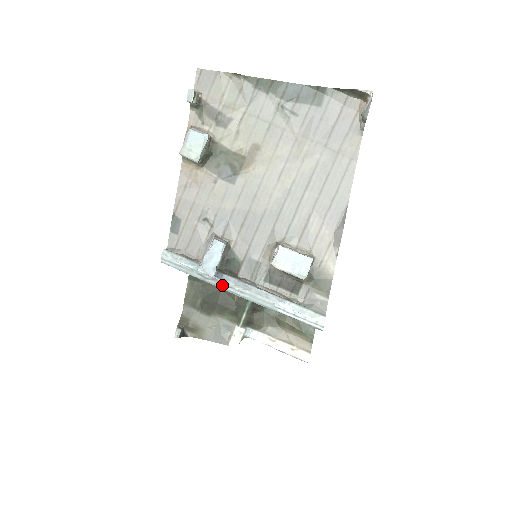
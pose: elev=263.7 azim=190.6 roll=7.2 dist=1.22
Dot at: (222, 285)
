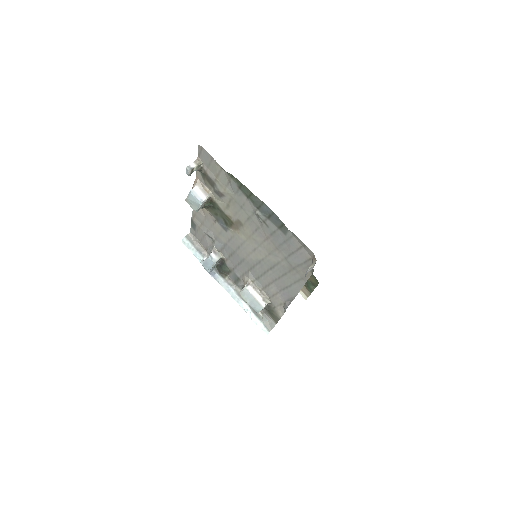
Dot at: (215, 277)
